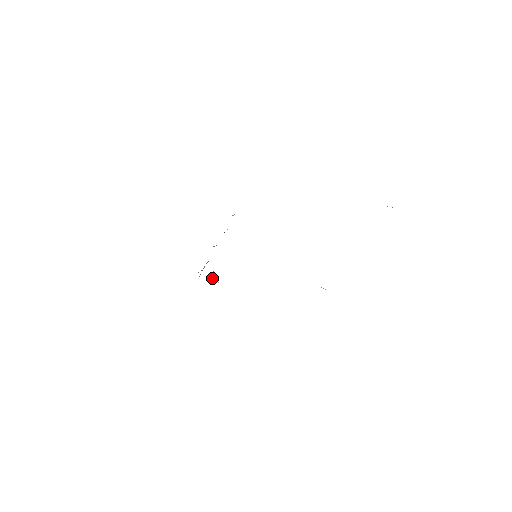
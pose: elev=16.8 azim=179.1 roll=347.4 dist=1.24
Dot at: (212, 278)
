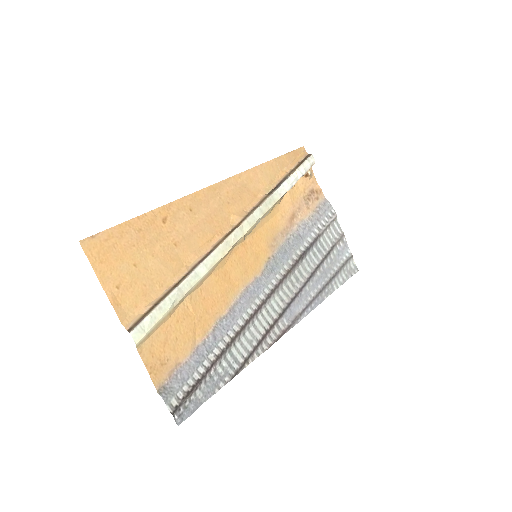
Dot at: (307, 172)
